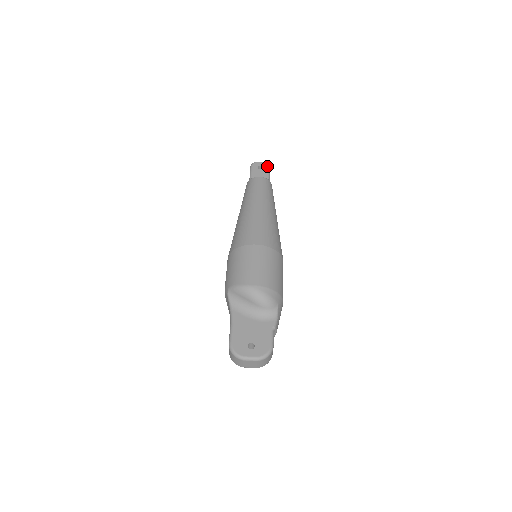
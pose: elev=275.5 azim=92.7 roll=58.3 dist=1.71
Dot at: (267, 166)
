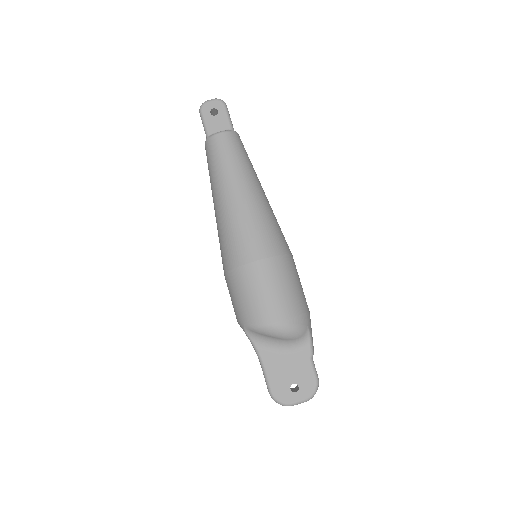
Dot at: (222, 106)
